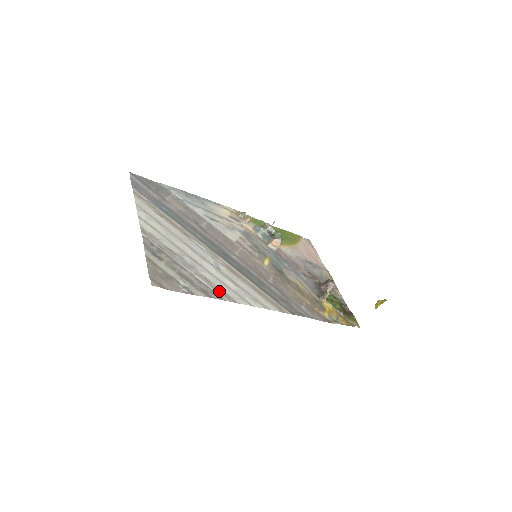
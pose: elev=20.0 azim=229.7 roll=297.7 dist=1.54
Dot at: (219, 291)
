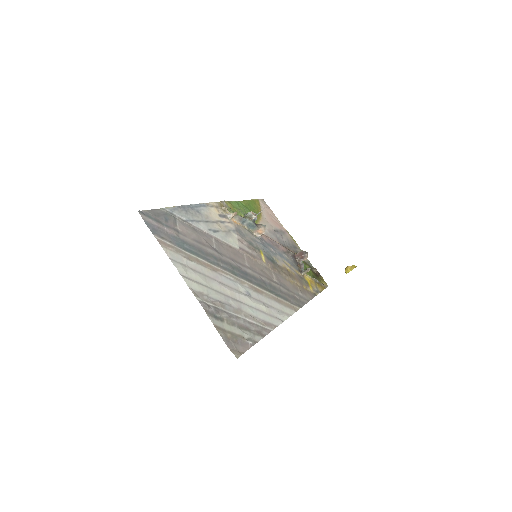
Dot at: (264, 324)
